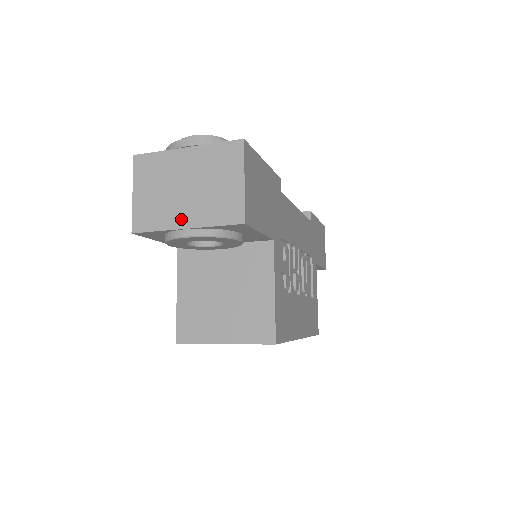
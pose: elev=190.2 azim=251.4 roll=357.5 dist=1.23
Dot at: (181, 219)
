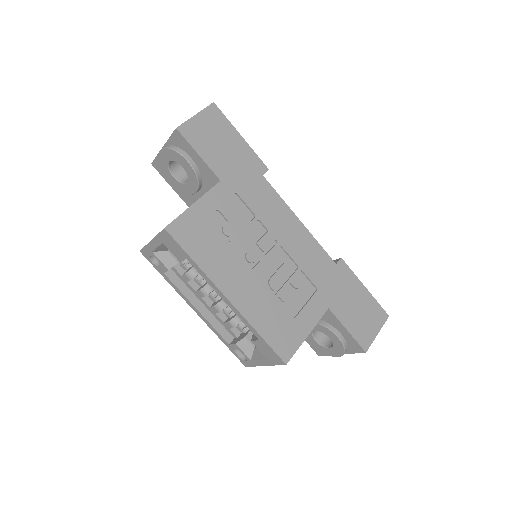
Dot at: occluded
